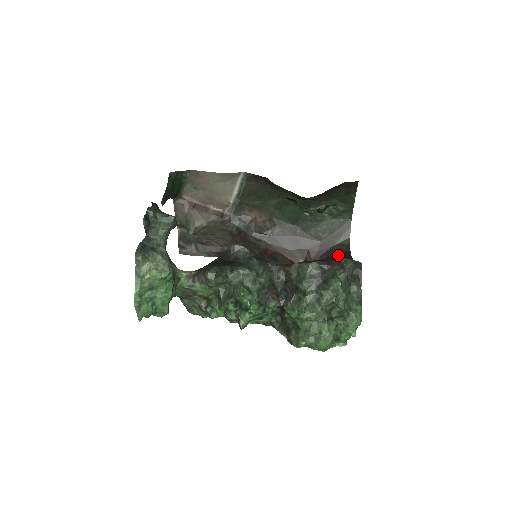
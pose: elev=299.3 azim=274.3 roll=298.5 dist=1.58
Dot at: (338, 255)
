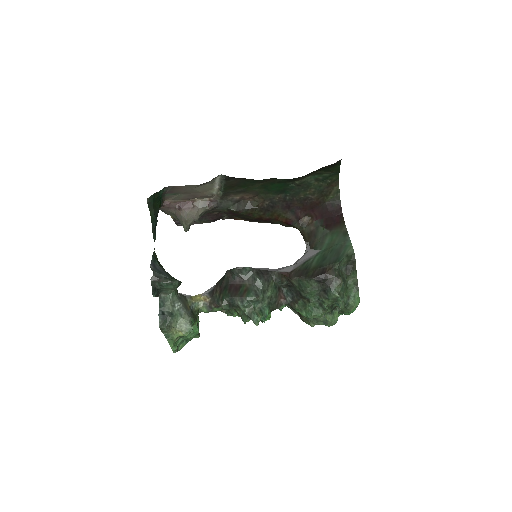
Dot at: (330, 214)
